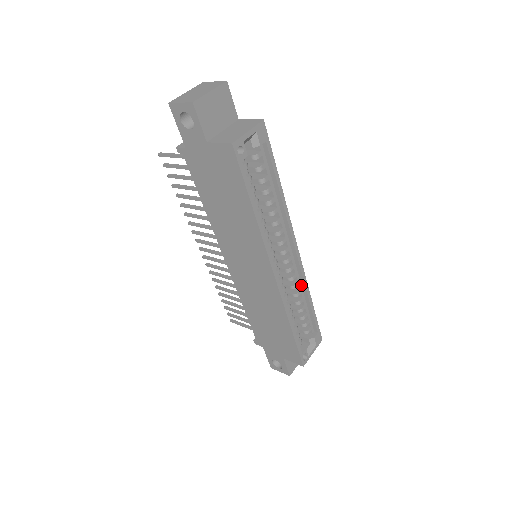
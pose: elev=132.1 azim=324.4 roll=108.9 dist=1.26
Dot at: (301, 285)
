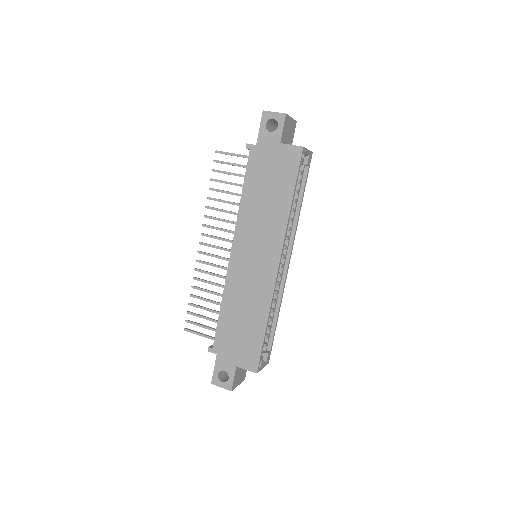
Dot at: (278, 296)
